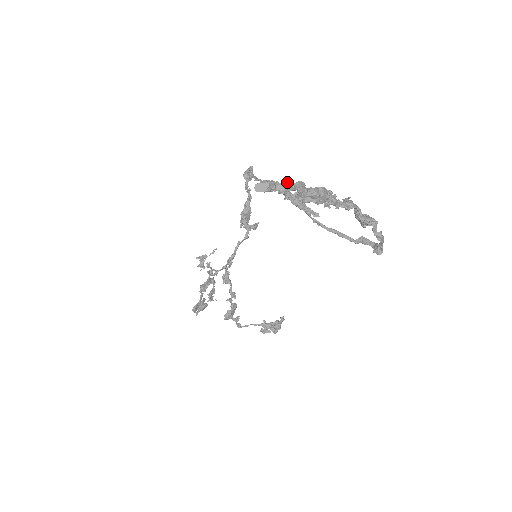
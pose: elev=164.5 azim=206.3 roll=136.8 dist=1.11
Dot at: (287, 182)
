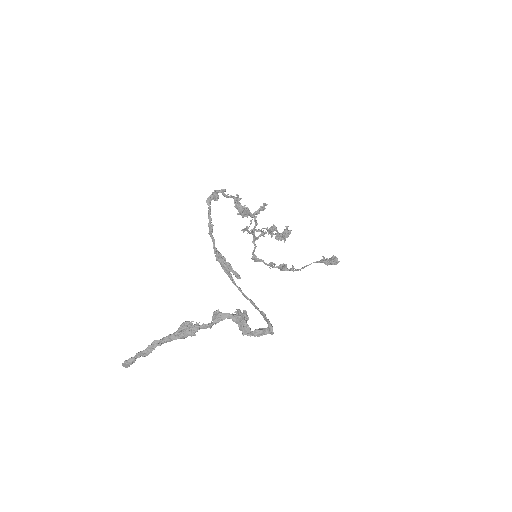
Dot at: (142, 351)
